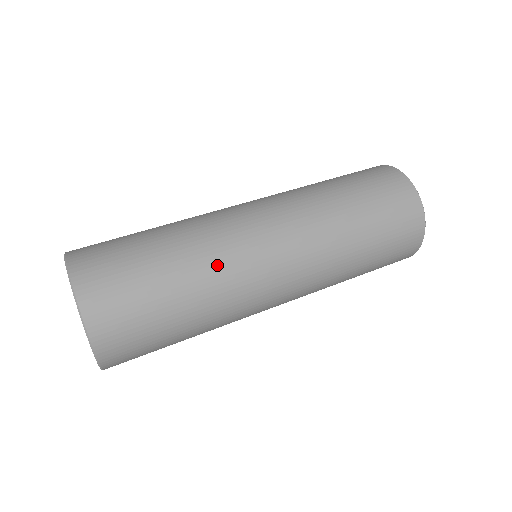
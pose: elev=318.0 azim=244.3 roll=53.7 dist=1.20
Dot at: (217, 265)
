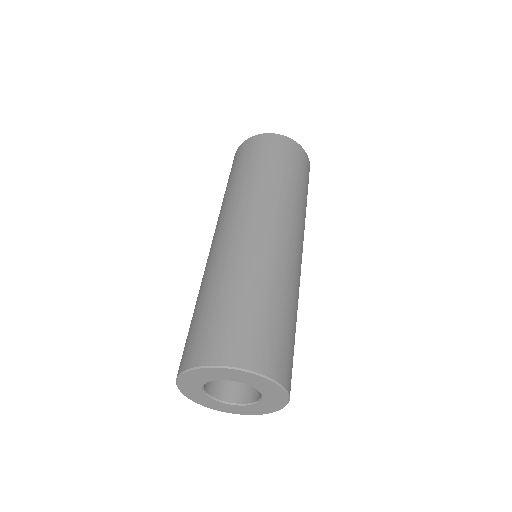
Dot at: (284, 275)
